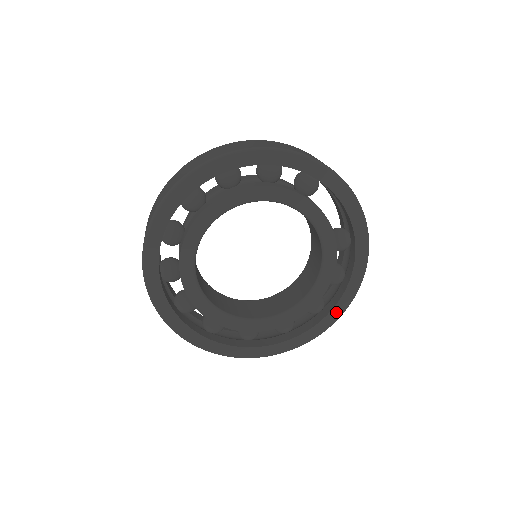
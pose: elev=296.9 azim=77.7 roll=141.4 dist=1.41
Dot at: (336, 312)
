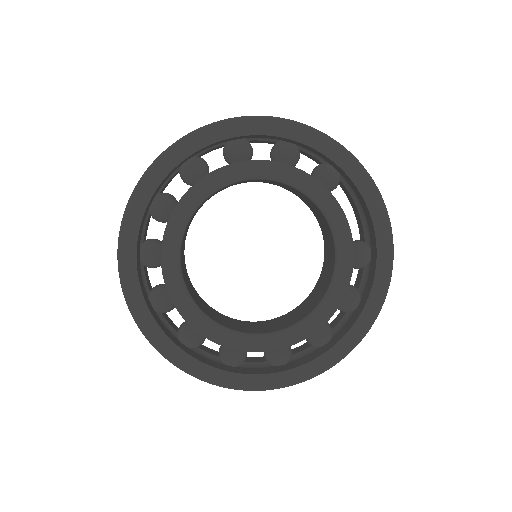
Dot at: (345, 344)
